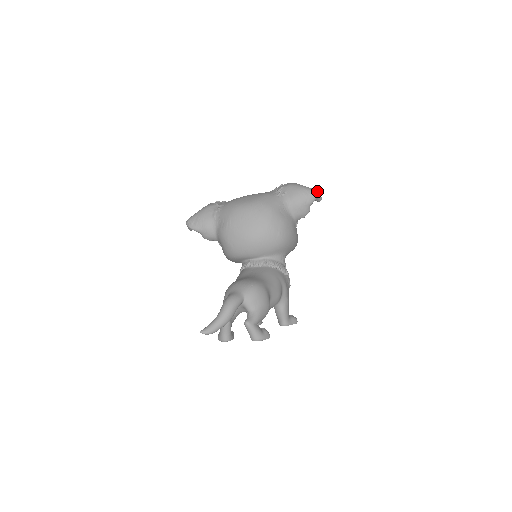
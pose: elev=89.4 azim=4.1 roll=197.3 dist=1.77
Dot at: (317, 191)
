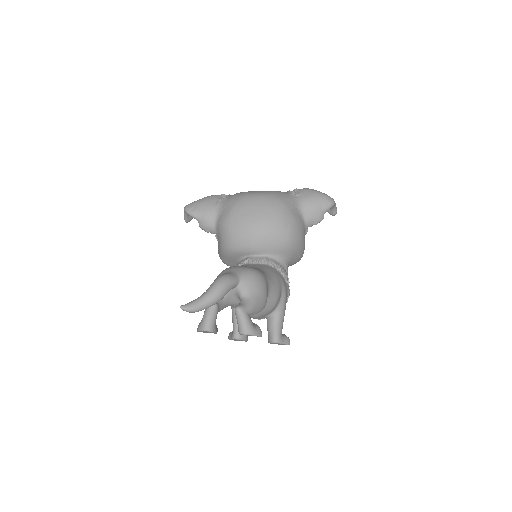
Dot at: occluded
